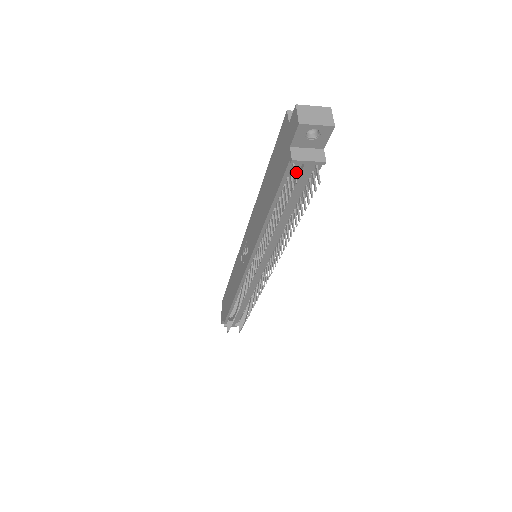
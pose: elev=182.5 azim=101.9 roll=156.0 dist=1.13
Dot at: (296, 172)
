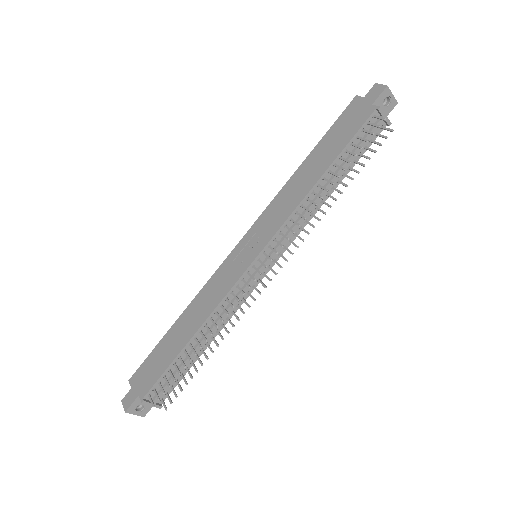
Dot at: (370, 126)
